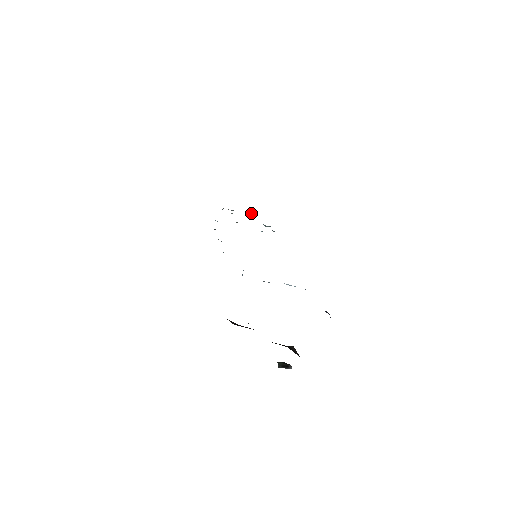
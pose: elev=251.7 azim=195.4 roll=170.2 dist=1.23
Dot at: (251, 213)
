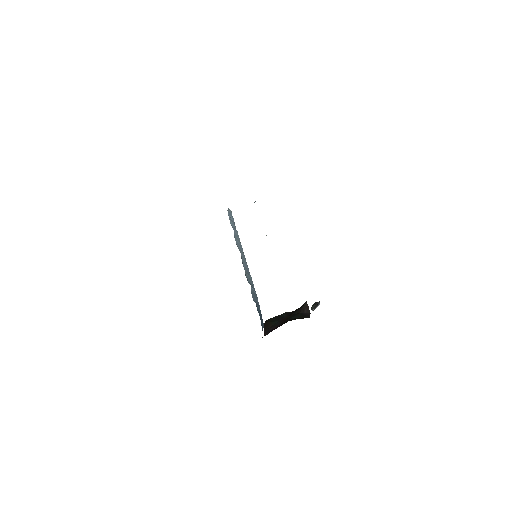
Dot at: occluded
